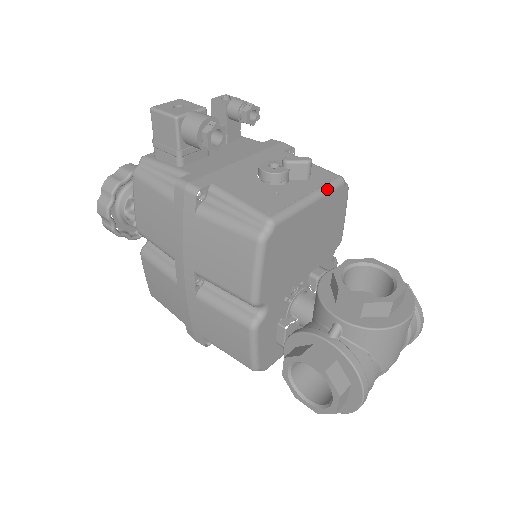
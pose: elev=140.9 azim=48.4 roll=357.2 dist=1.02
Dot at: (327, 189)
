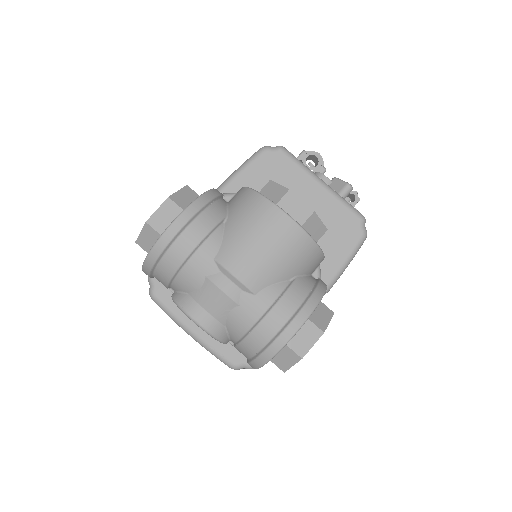
Dot at: (343, 199)
